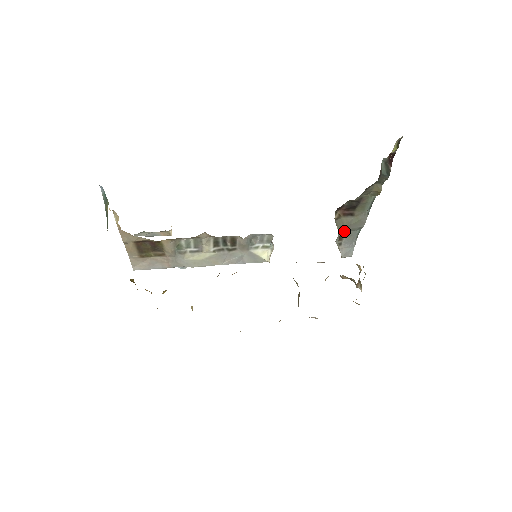
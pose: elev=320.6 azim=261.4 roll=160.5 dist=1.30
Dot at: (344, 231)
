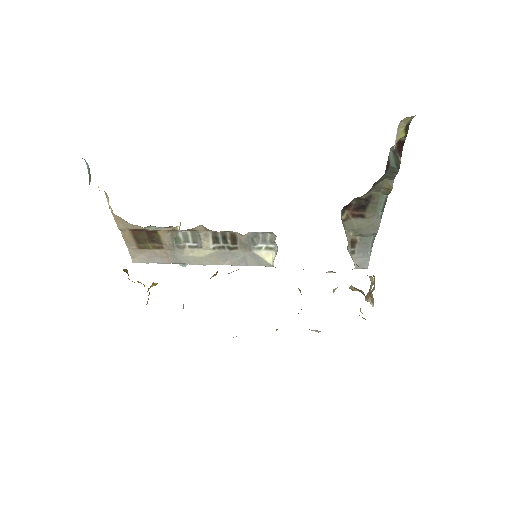
Dot at: (356, 237)
